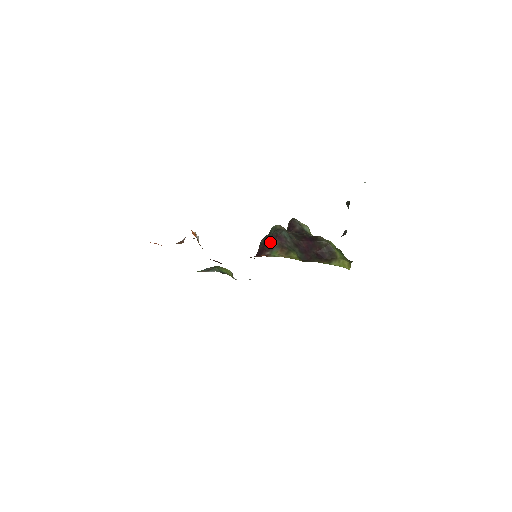
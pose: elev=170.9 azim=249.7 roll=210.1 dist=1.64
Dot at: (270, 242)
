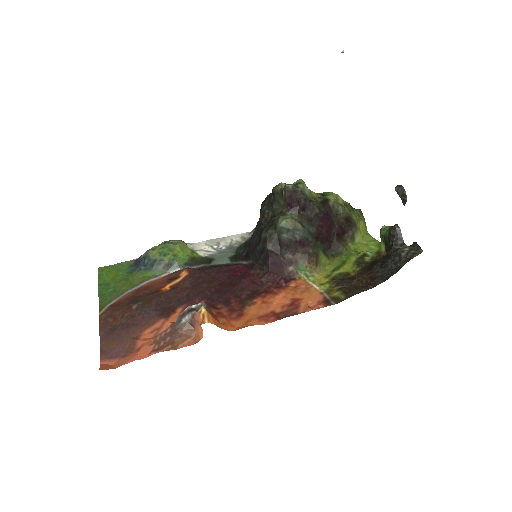
Dot at: (288, 252)
